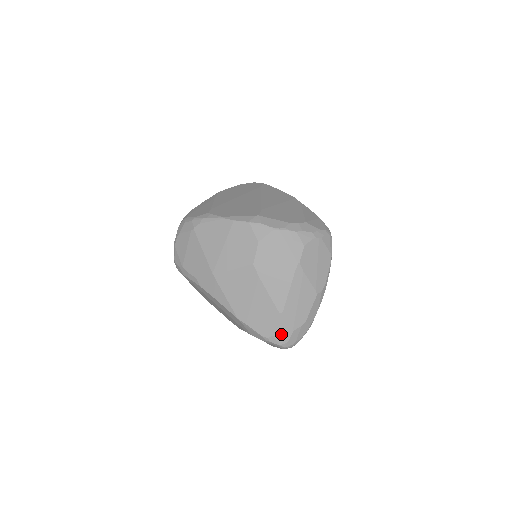
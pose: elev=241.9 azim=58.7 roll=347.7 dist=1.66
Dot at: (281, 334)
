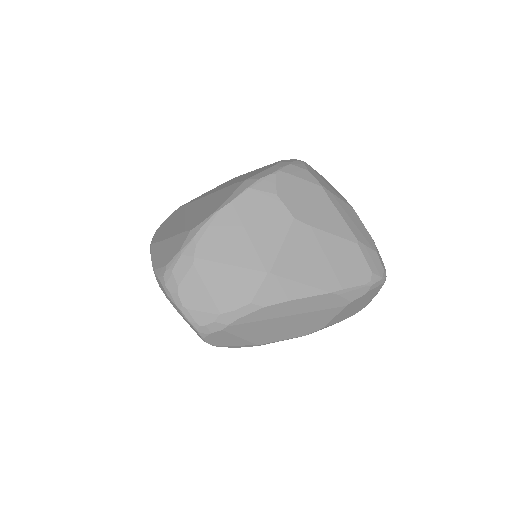
Dot at: (374, 265)
